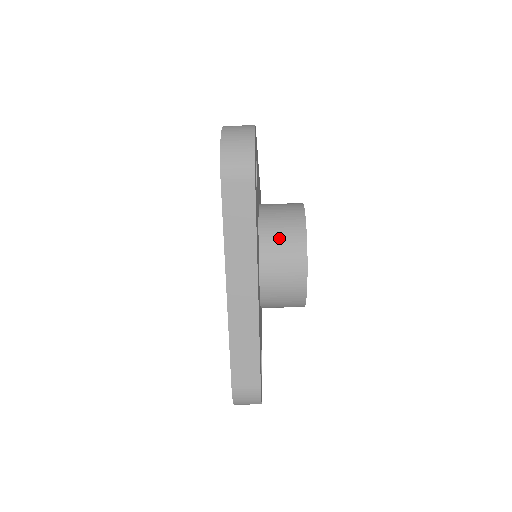
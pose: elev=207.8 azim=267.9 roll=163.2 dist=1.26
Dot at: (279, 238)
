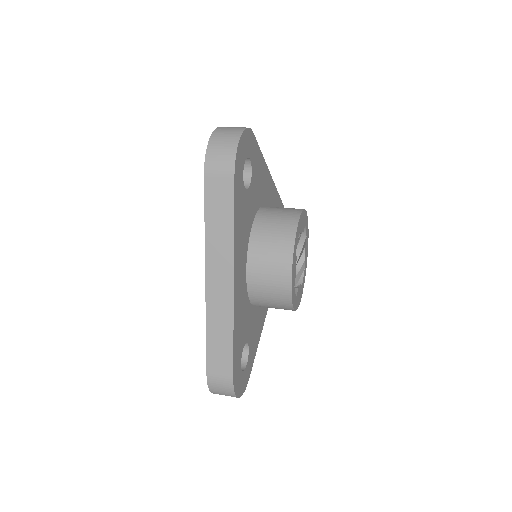
Dot at: (269, 238)
